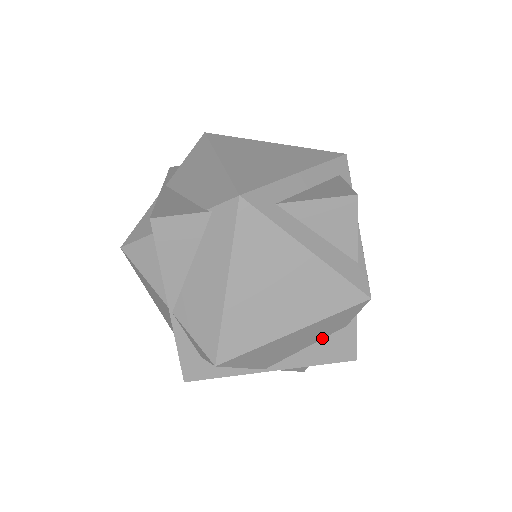
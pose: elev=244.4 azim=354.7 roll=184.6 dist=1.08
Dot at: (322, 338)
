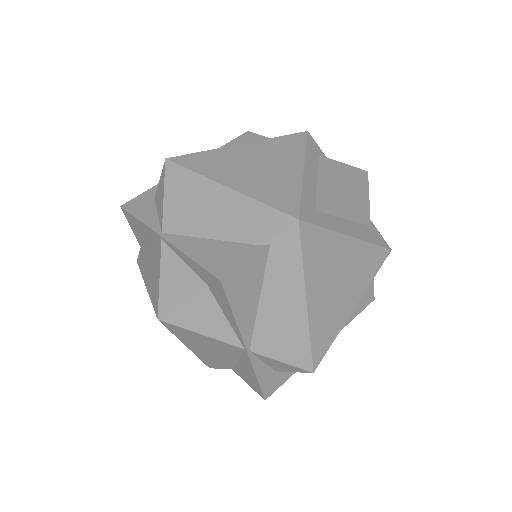
Dot at: occluded
